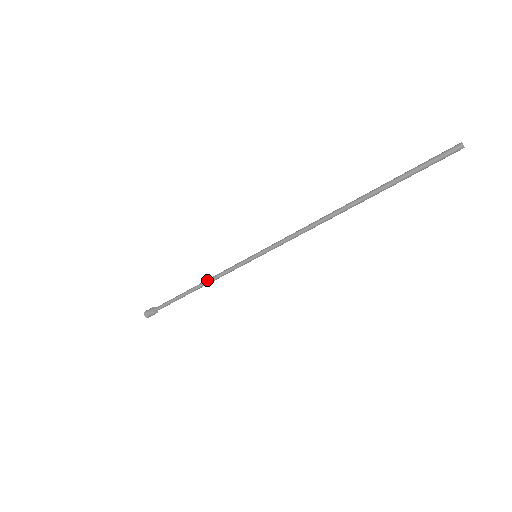
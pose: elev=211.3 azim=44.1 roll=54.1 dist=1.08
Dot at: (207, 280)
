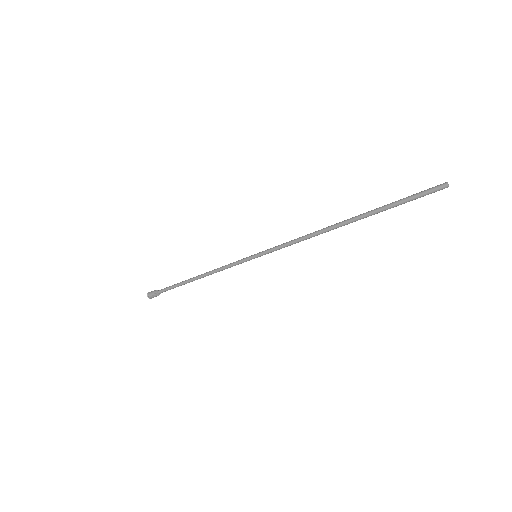
Dot at: (209, 271)
